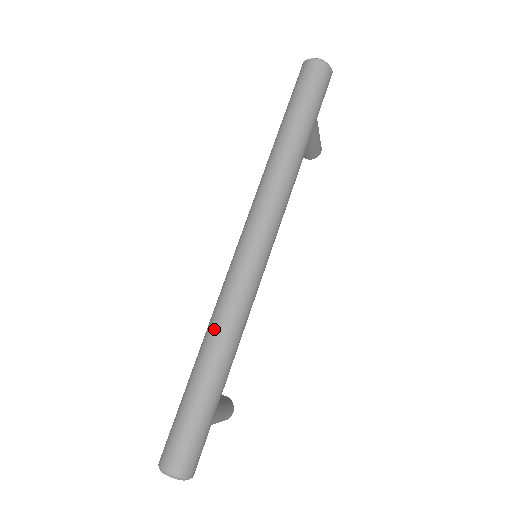
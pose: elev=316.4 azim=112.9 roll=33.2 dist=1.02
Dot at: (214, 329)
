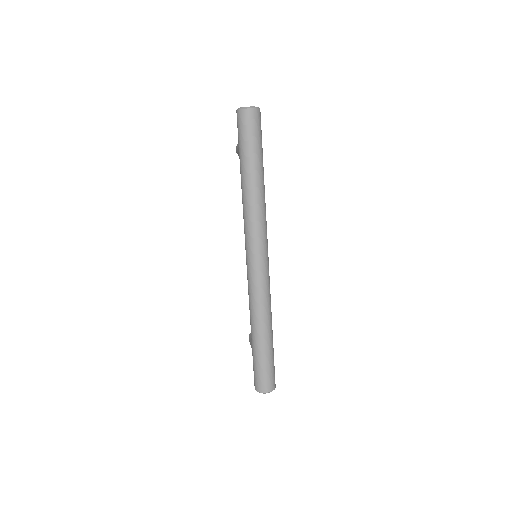
Dot at: (258, 314)
